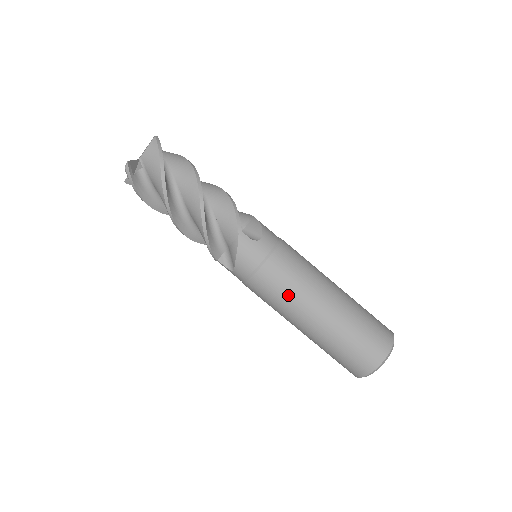
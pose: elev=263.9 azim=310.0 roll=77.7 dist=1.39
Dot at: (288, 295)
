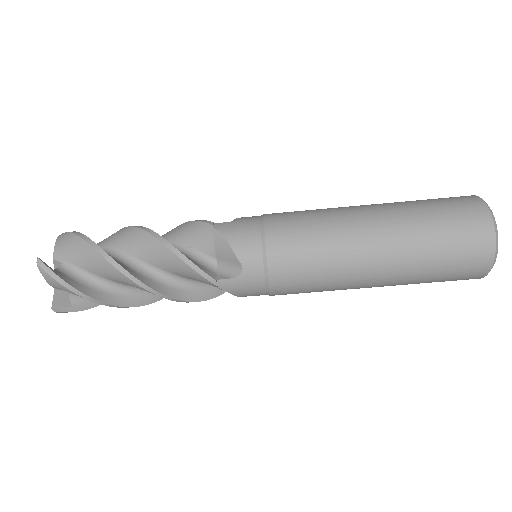
Dot at: (323, 289)
